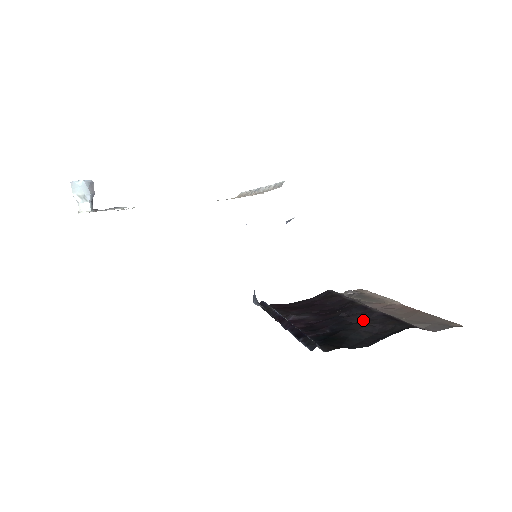
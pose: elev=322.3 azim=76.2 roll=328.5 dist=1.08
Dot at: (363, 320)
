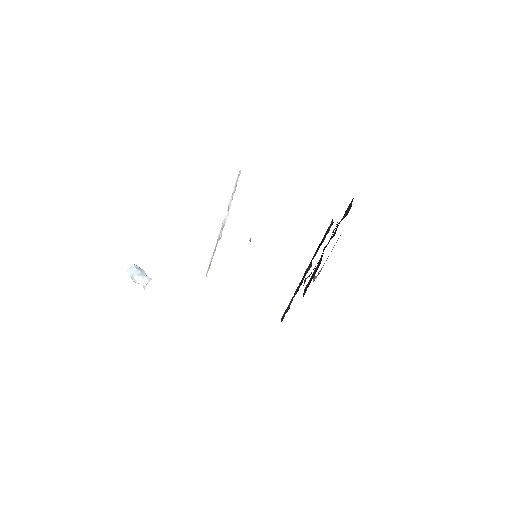
Dot at: occluded
